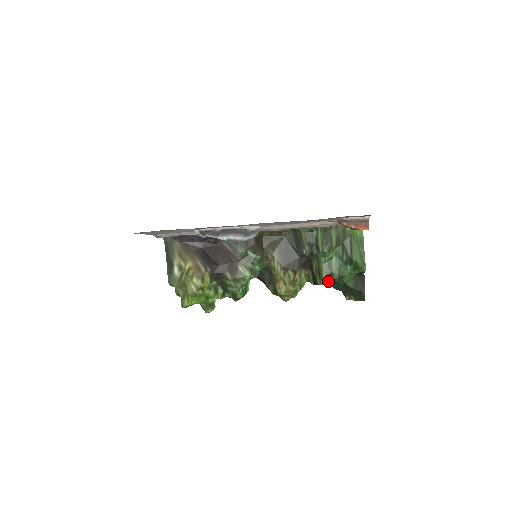
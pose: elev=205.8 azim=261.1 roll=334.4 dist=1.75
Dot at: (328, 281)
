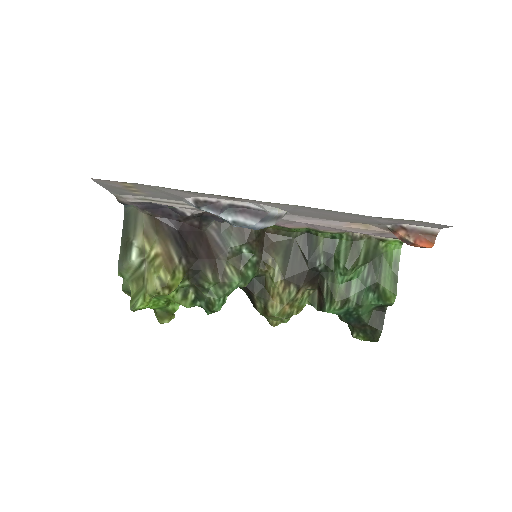
Dot at: (340, 309)
